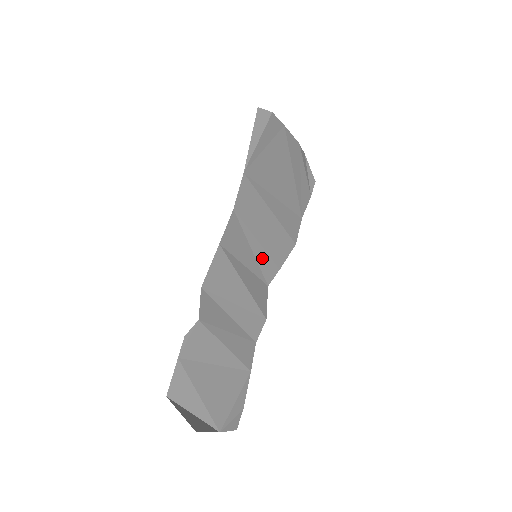
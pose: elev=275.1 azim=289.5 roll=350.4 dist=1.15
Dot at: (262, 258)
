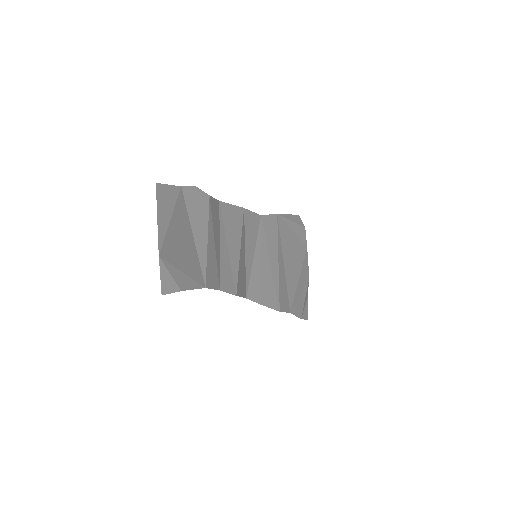
Dot at: (256, 273)
